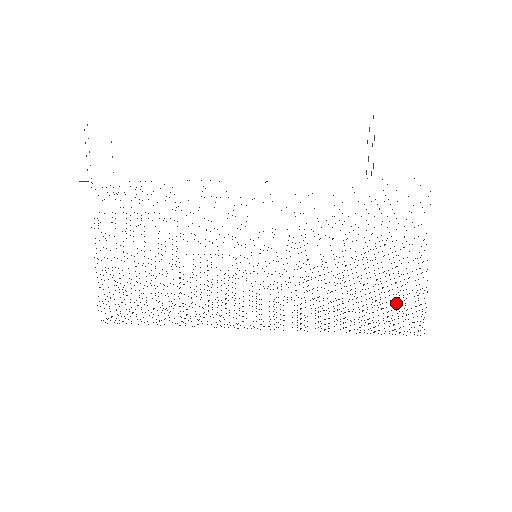
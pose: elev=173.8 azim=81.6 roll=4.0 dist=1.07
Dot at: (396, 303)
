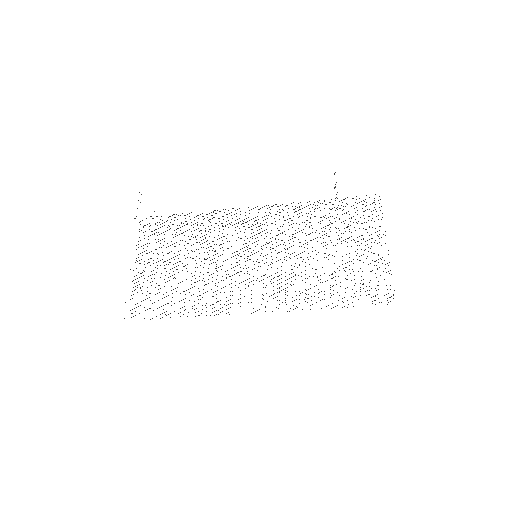
Dot at: occluded
